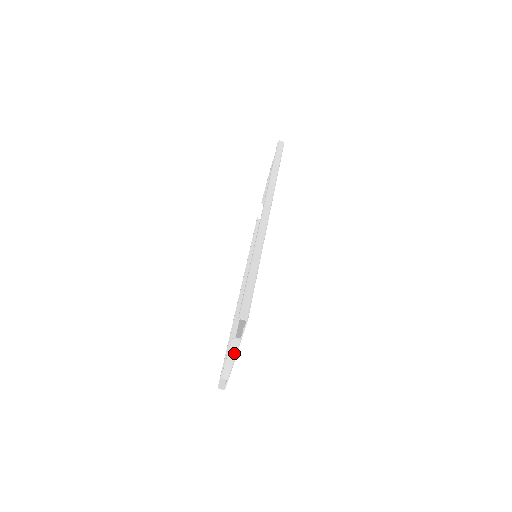
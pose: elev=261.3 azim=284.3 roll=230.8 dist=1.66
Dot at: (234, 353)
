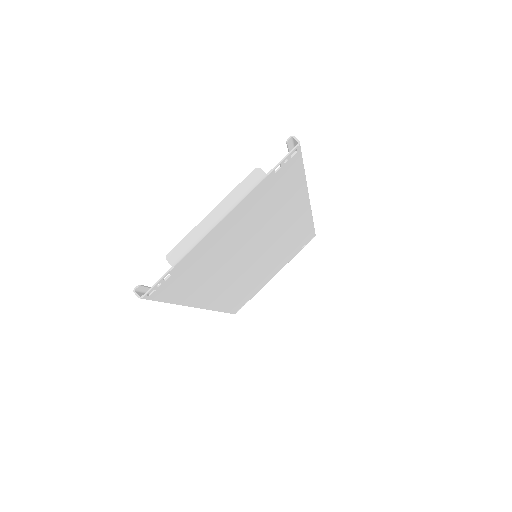
Dot at: (234, 200)
